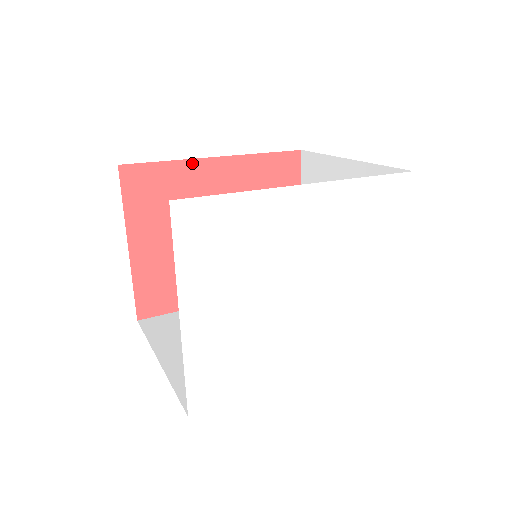
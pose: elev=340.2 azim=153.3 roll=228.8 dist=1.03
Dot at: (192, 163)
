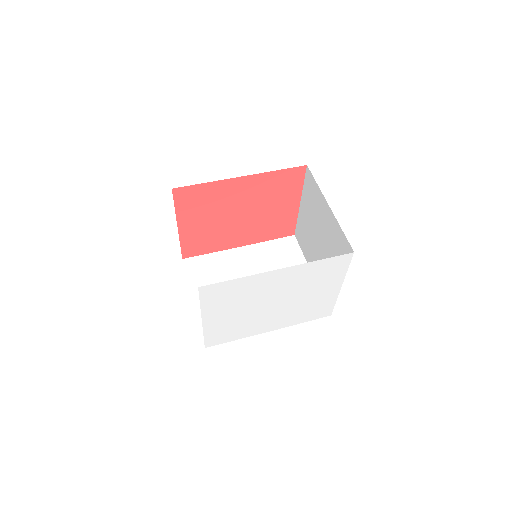
Dot at: (223, 182)
